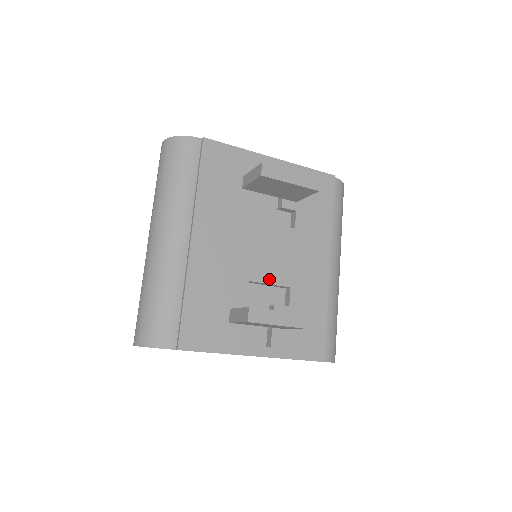
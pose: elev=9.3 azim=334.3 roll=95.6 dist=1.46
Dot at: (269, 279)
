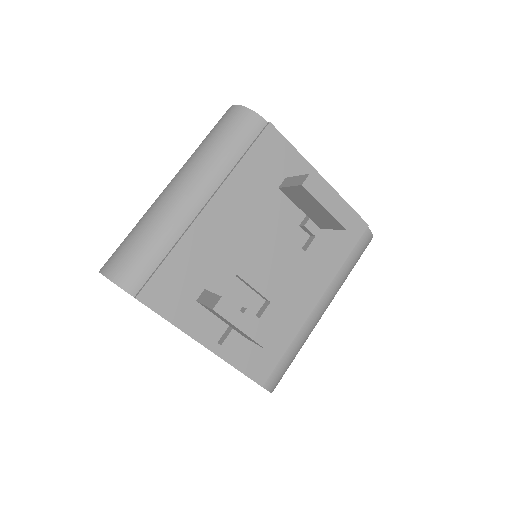
Dot at: (255, 283)
